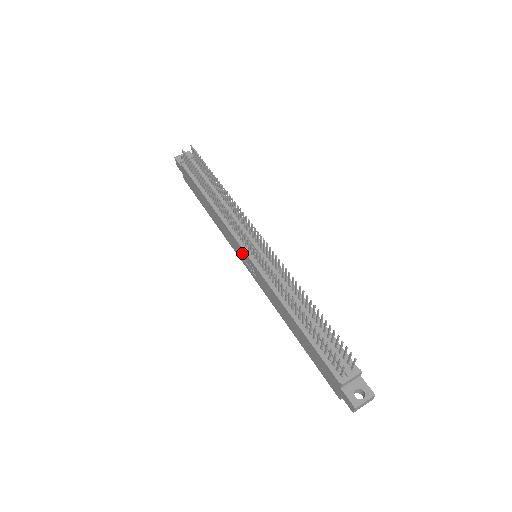
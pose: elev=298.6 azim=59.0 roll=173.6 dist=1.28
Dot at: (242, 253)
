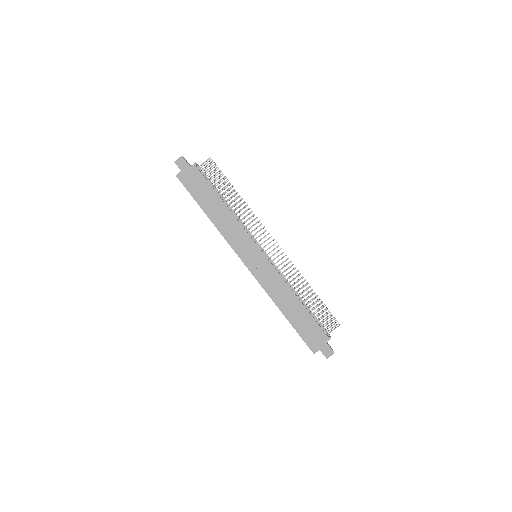
Dot at: (251, 250)
